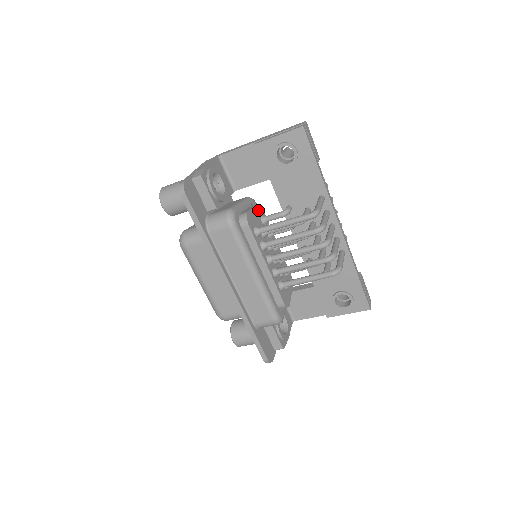
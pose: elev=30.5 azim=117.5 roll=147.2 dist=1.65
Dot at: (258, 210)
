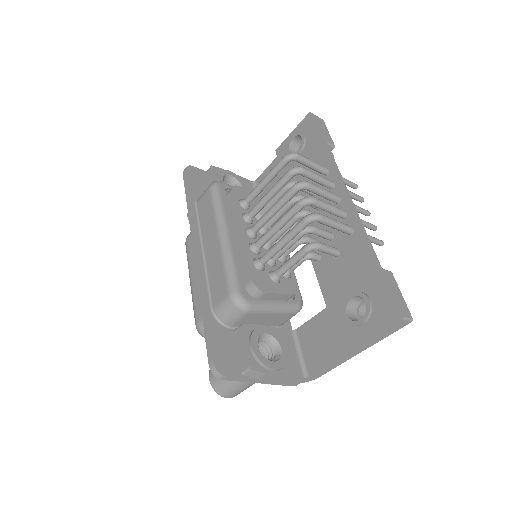
Dot at: occluded
